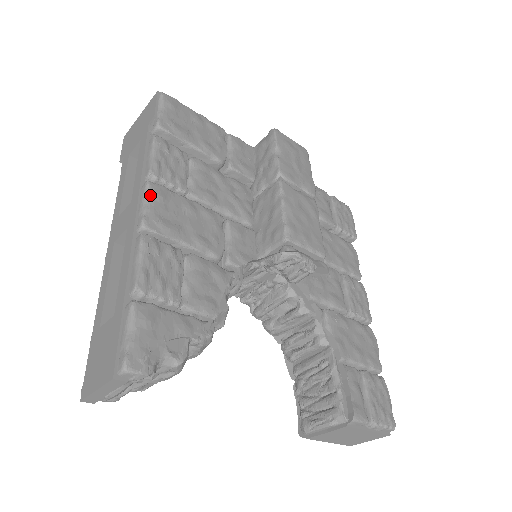
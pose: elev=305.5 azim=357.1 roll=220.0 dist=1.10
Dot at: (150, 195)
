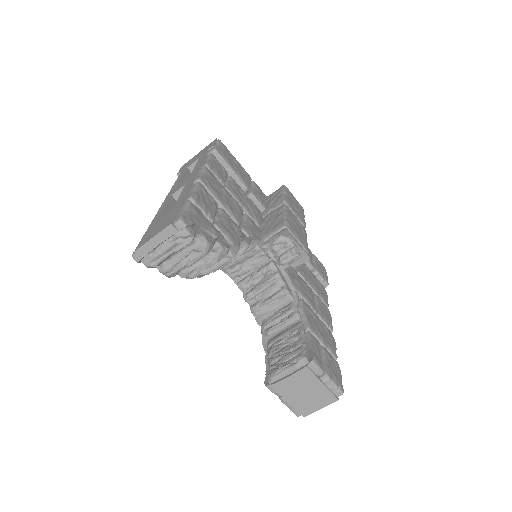
Dot at: (205, 171)
